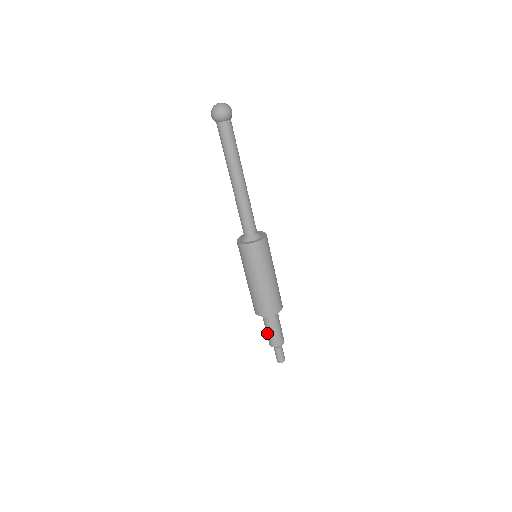
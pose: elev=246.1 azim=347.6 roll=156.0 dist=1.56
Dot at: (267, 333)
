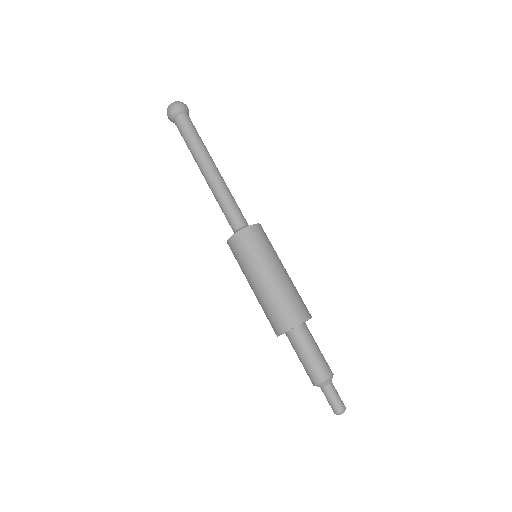
Dot at: (302, 364)
